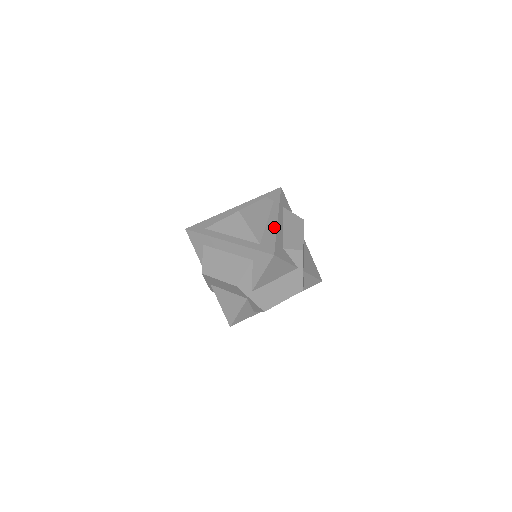
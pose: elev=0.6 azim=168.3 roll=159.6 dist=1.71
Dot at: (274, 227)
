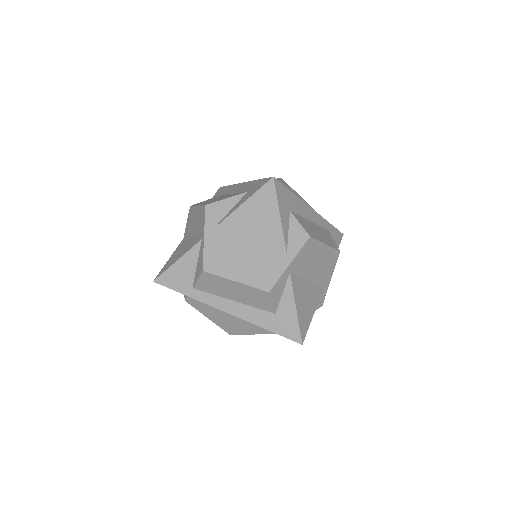
Dot at: (301, 200)
